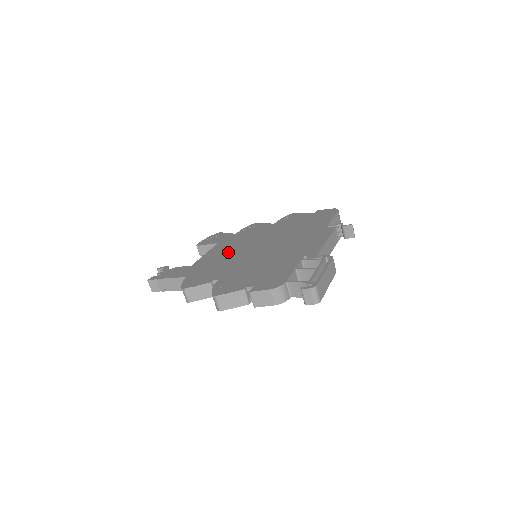
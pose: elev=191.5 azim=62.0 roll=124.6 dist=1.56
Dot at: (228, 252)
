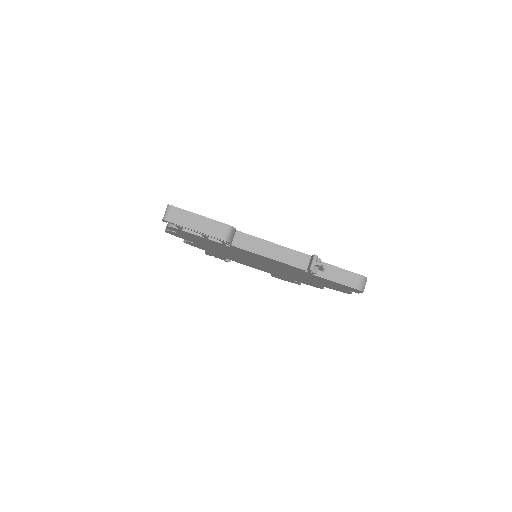
Dot at: occluded
